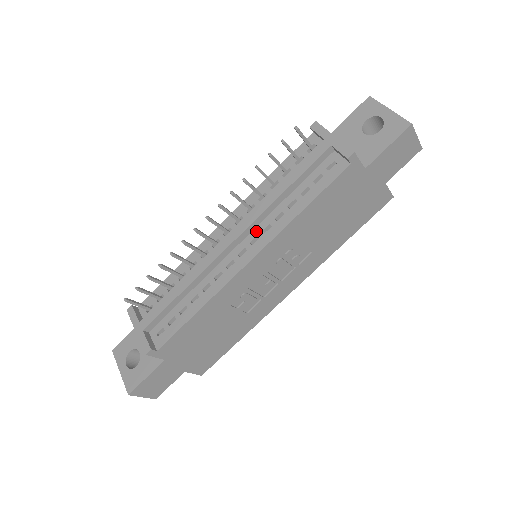
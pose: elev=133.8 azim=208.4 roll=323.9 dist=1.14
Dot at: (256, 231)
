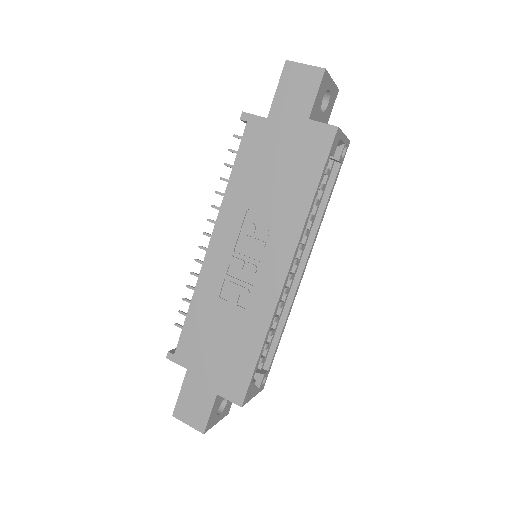
Dot at: occluded
